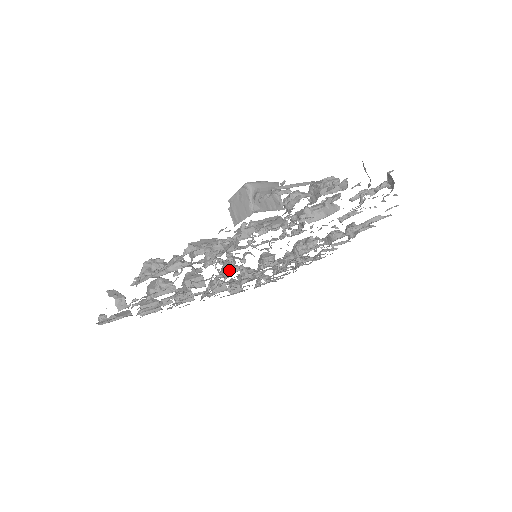
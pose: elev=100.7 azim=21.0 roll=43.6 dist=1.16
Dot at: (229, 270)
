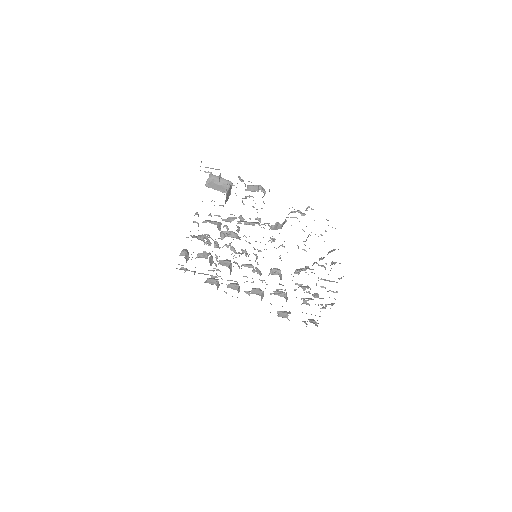
Dot at: (246, 265)
